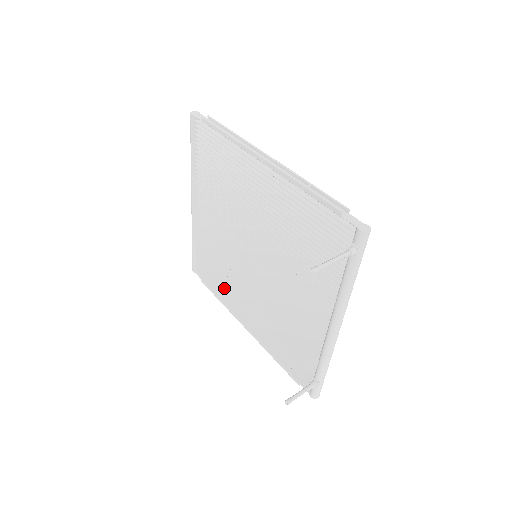
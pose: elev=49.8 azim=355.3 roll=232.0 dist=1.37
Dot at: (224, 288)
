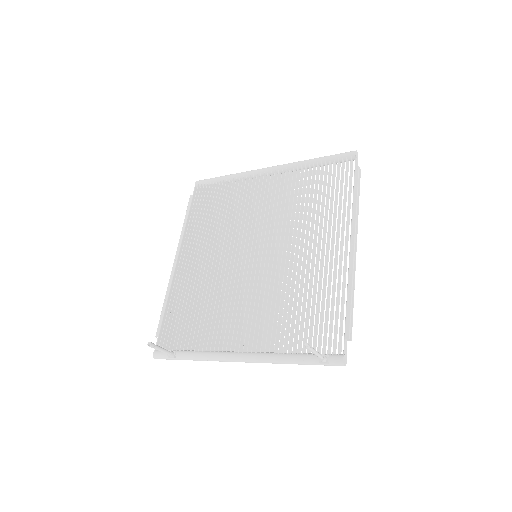
Dot at: (201, 226)
